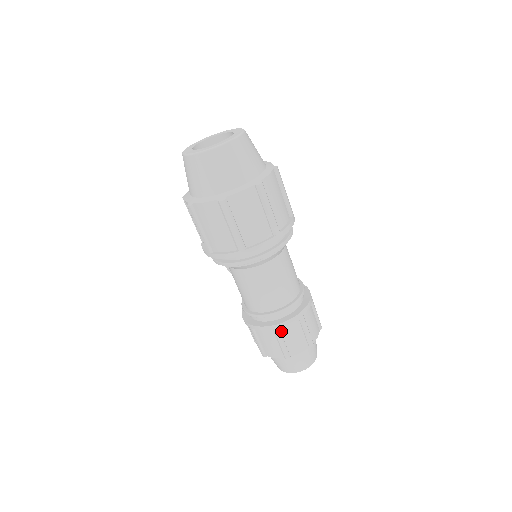
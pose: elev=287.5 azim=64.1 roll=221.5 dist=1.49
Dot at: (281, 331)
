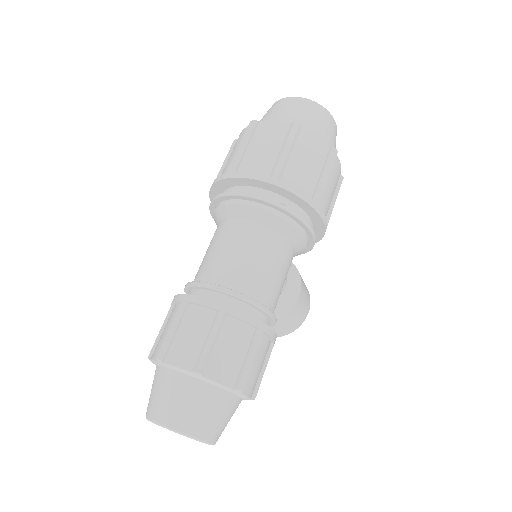
Dot at: (186, 312)
